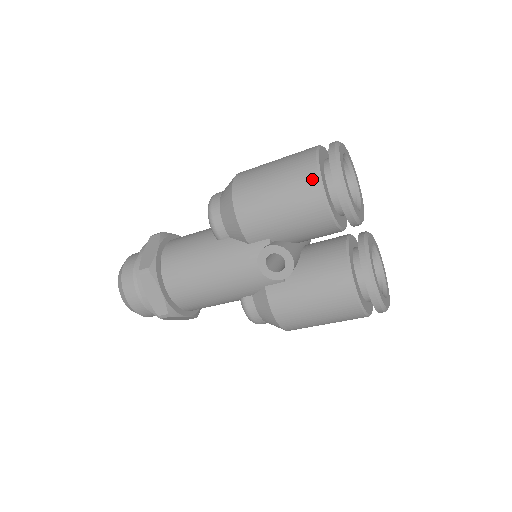
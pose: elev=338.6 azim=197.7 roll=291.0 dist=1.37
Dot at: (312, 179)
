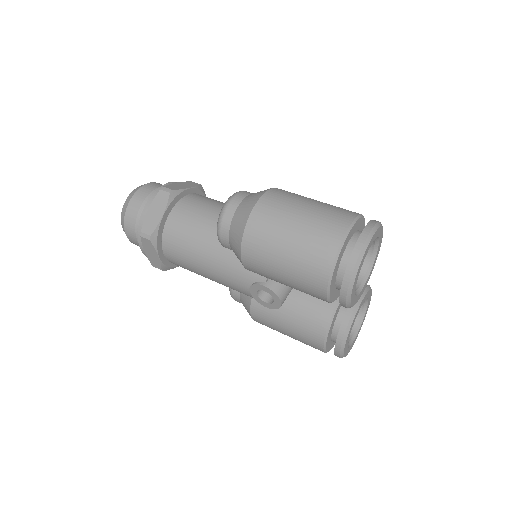
Dot at: (323, 273)
